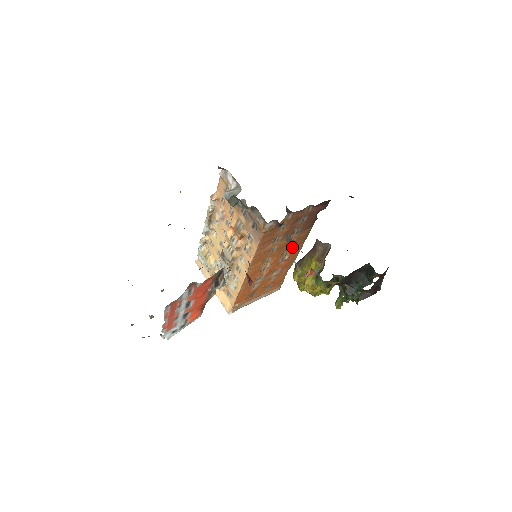
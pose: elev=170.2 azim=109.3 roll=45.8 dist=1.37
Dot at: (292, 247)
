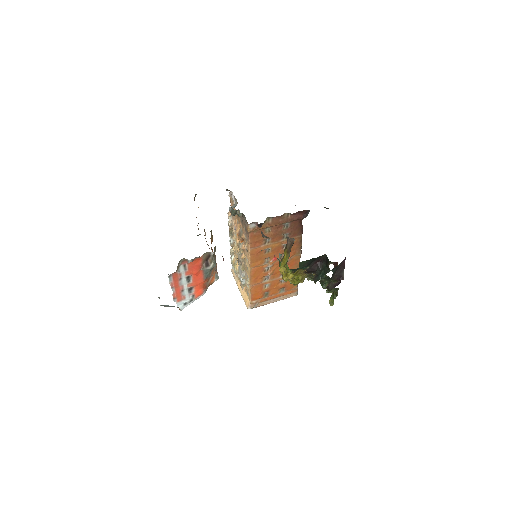
Dot at: occluded
